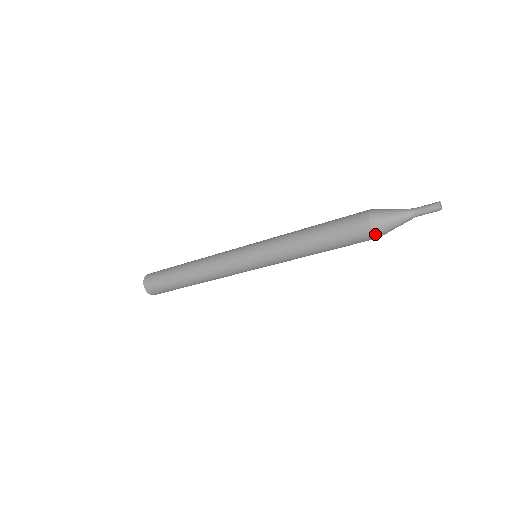
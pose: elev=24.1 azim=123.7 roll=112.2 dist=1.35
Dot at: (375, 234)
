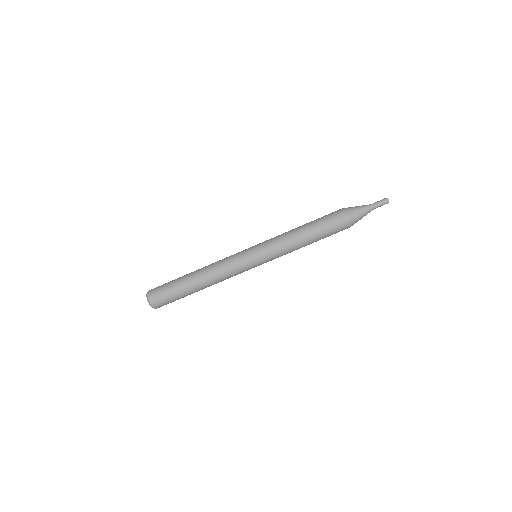
Dot at: (350, 223)
